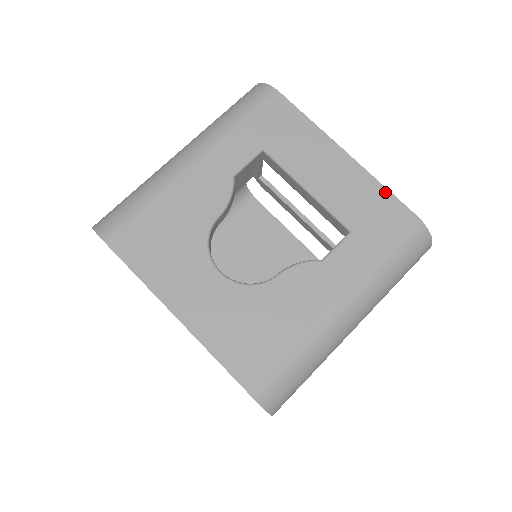
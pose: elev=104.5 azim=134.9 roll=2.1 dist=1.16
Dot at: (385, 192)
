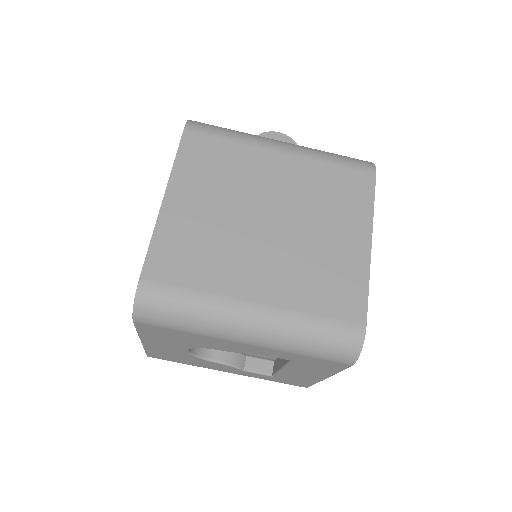
Dot at: (311, 384)
